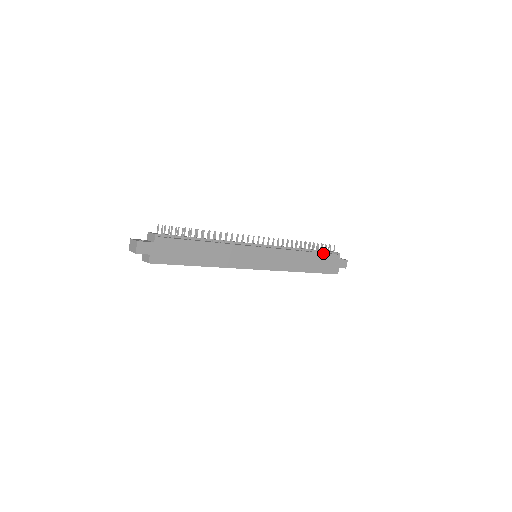
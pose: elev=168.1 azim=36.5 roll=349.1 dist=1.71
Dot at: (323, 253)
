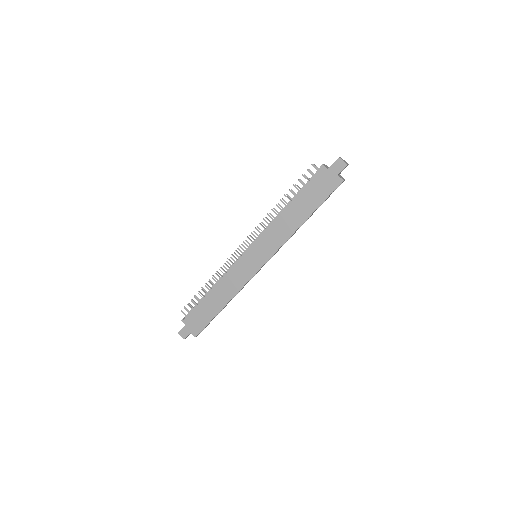
Dot at: (304, 187)
